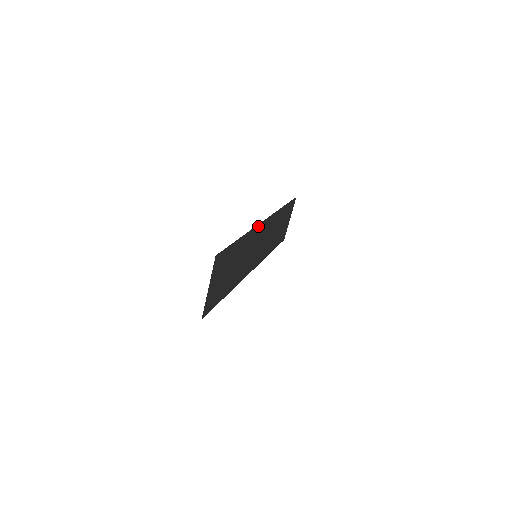
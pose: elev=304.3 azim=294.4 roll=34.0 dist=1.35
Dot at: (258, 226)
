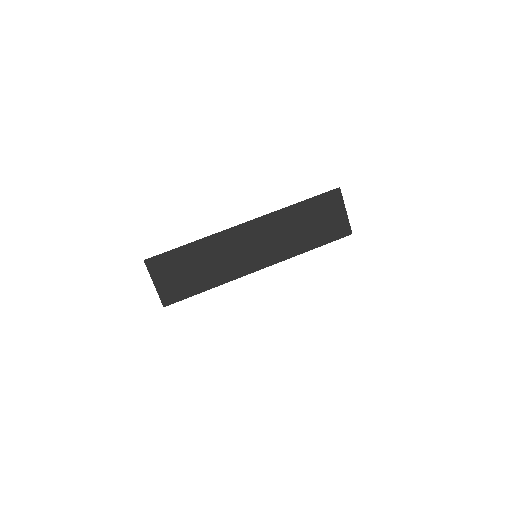
Dot at: (229, 230)
